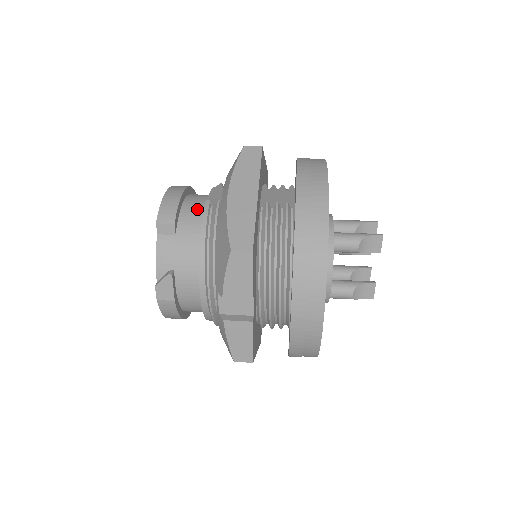
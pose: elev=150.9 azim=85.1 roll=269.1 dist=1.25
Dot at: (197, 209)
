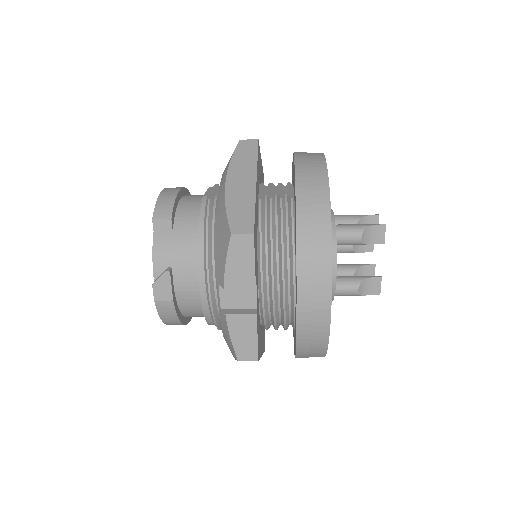
Dot at: (194, 206)
